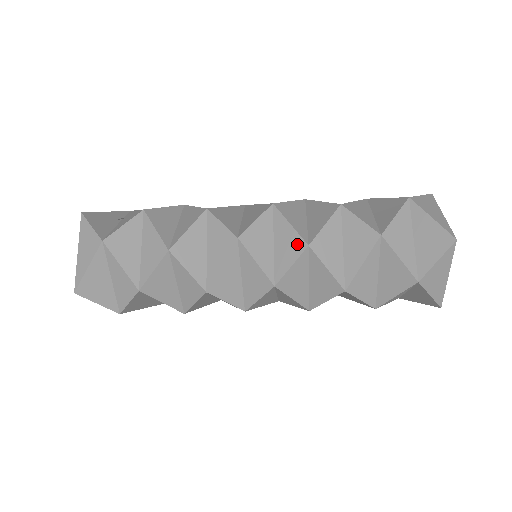
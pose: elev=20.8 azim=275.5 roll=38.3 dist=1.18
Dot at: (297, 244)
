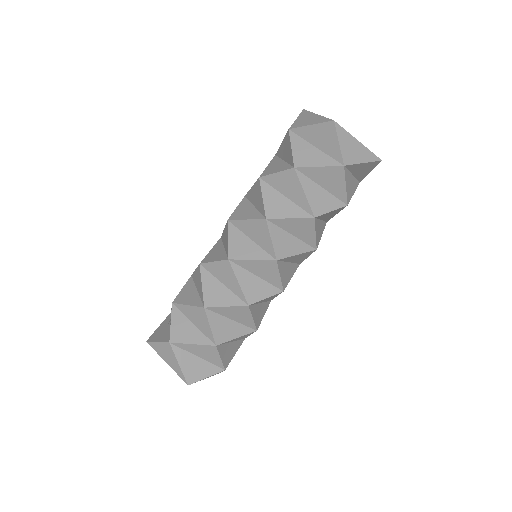
Dot at: occluded
